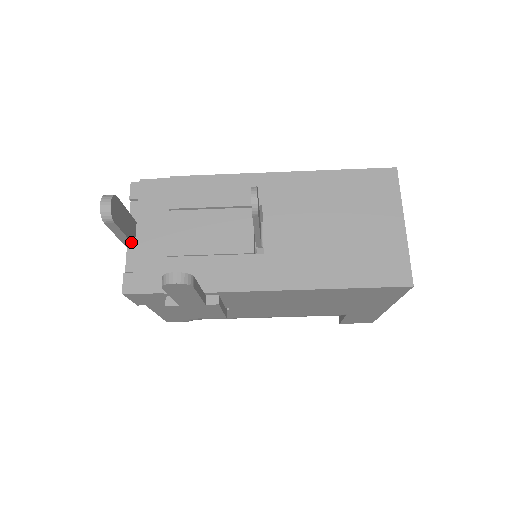
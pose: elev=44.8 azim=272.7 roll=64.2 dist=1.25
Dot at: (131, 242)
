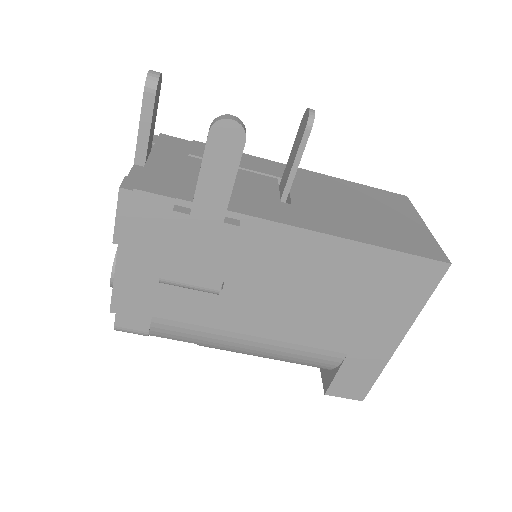
Dot at: (146, 151)
